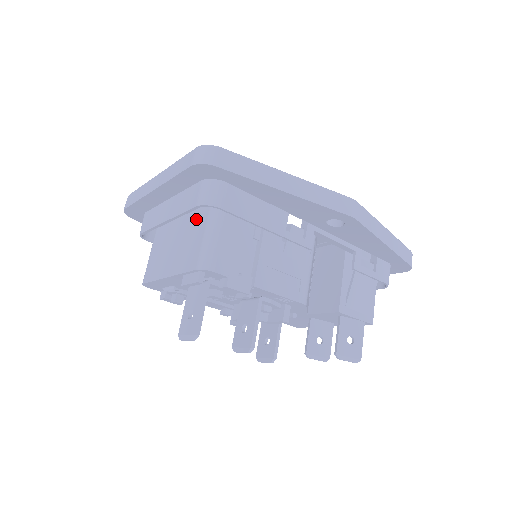
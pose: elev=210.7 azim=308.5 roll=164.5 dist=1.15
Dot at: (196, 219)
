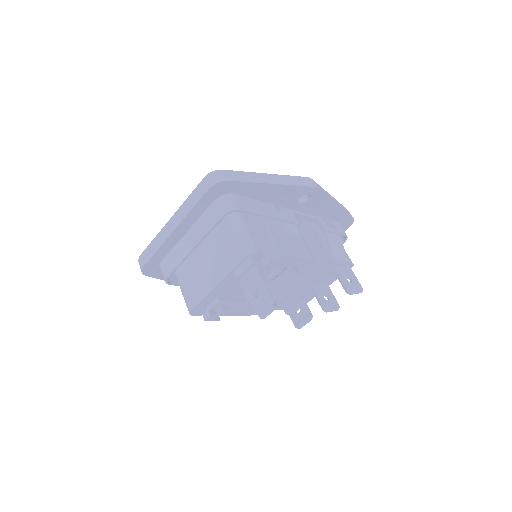
Dot at: (219, 232)
